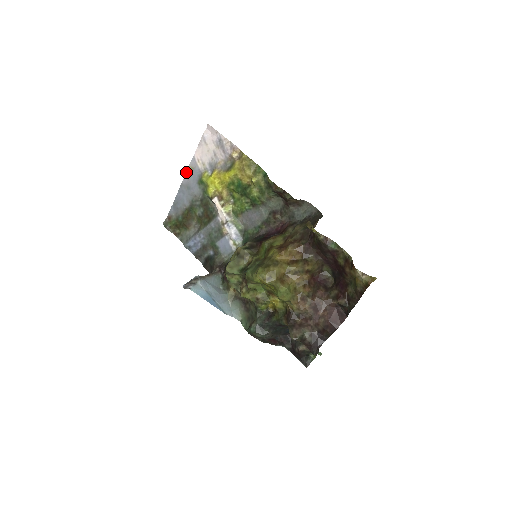
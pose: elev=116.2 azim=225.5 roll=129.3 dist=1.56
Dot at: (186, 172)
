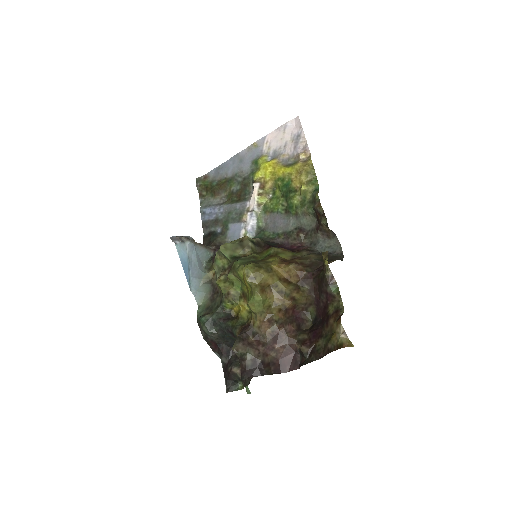
Dot at: (249, 146)
